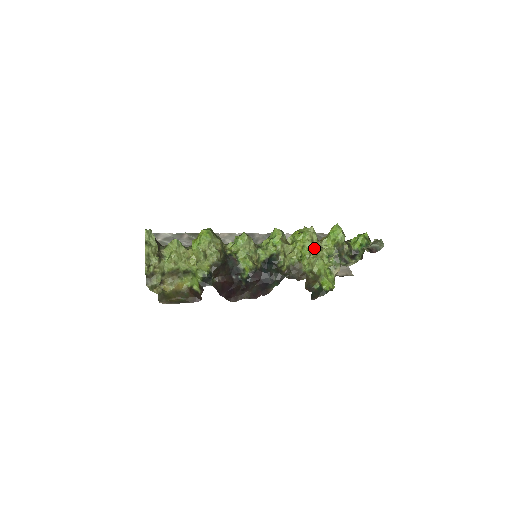
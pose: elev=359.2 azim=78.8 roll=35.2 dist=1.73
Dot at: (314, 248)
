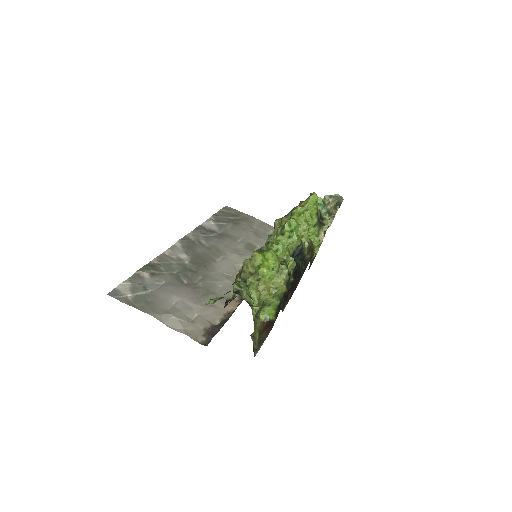
Dot at: occluded
